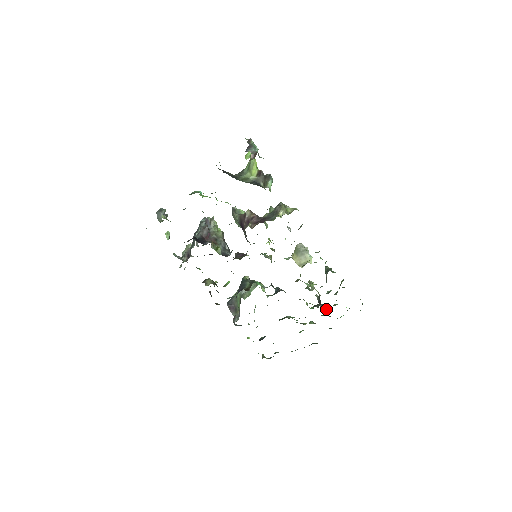
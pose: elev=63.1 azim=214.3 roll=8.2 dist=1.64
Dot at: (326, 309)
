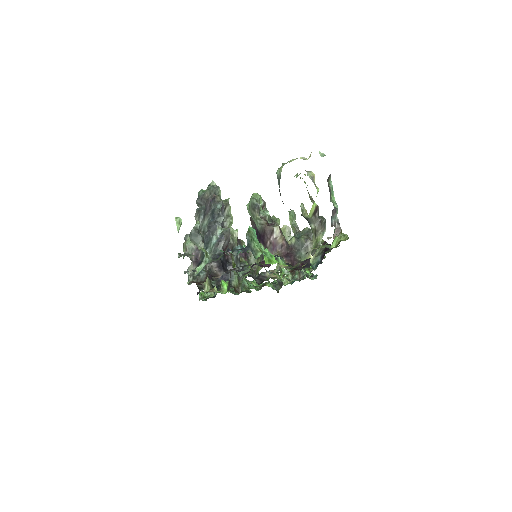
Dot at: occluded
